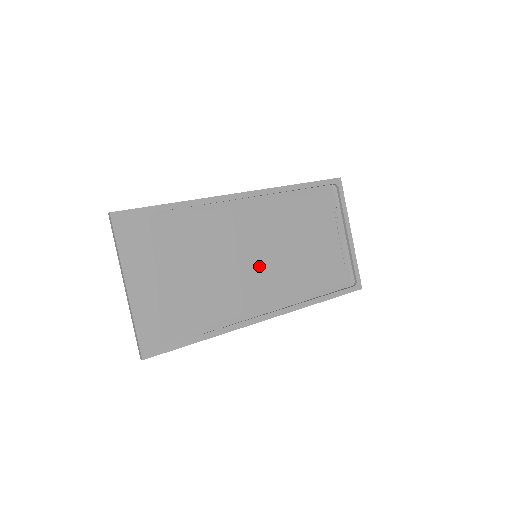
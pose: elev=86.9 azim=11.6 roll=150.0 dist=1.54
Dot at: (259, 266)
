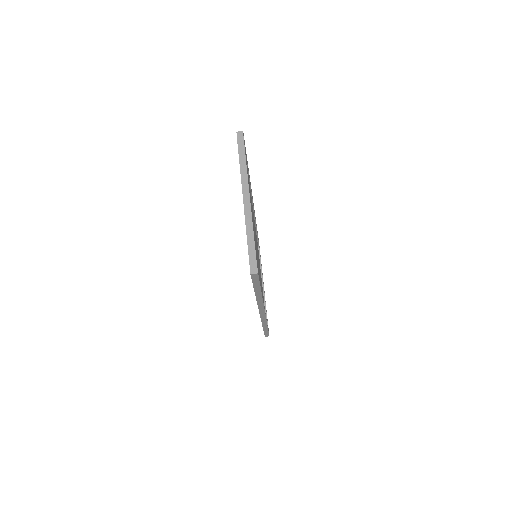
Dot at: occluded
